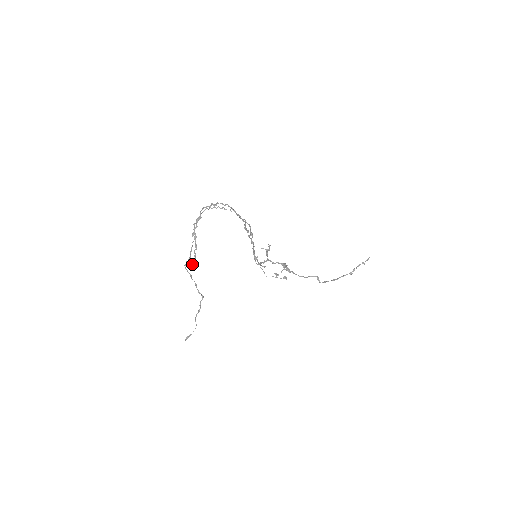
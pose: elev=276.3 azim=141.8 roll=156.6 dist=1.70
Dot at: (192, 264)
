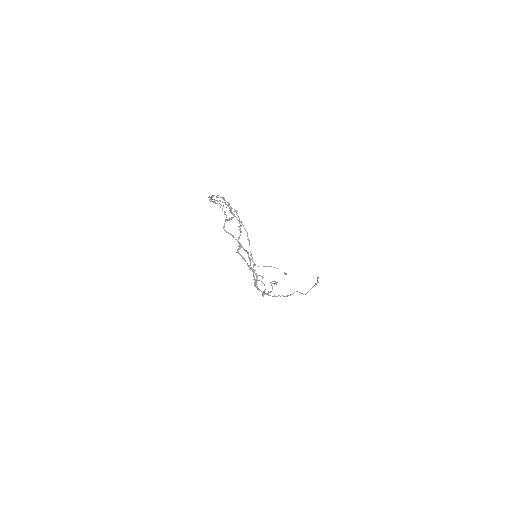
Dot at: (232, 217)
